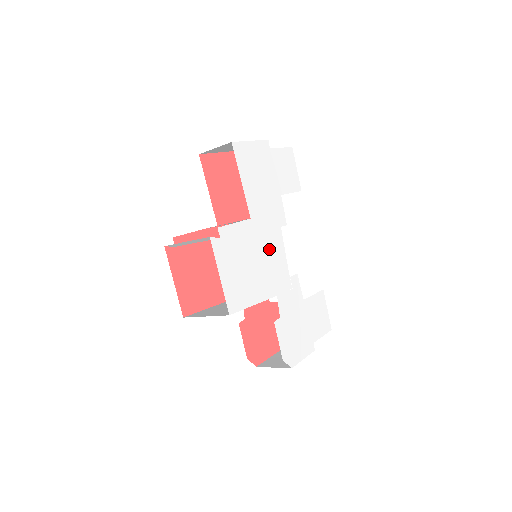
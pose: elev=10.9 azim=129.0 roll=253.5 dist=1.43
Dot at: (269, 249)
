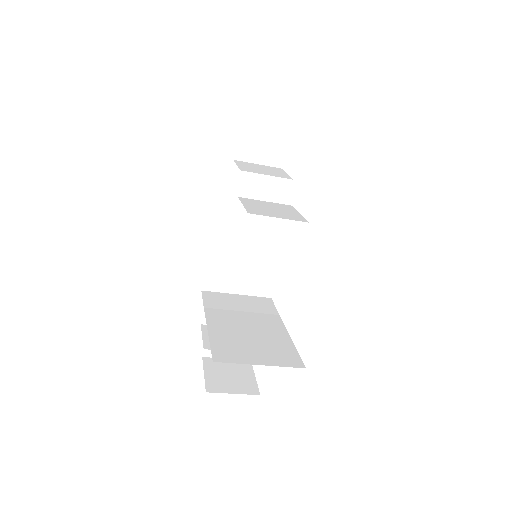
Dot at: occluded
